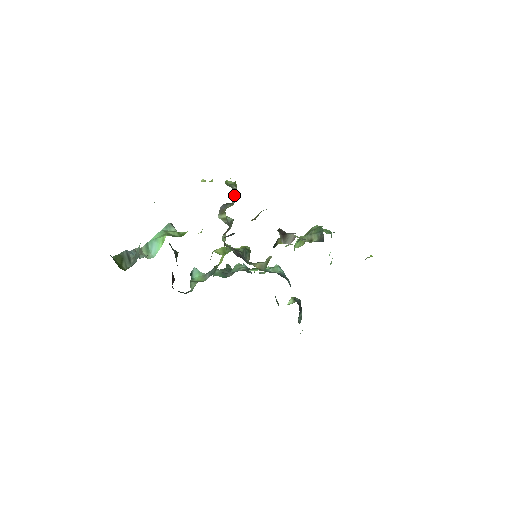
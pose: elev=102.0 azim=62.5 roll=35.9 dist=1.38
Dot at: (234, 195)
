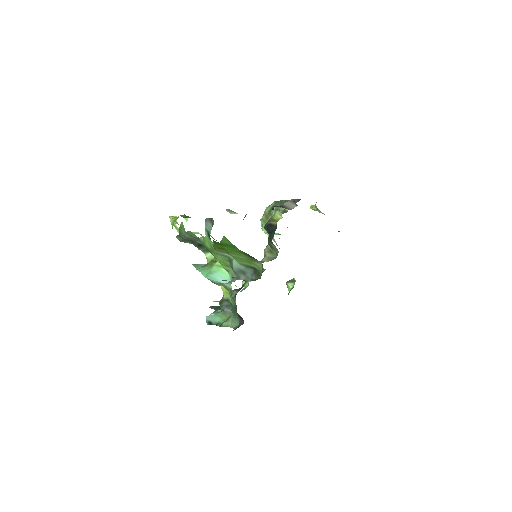
Dot at: occluded
